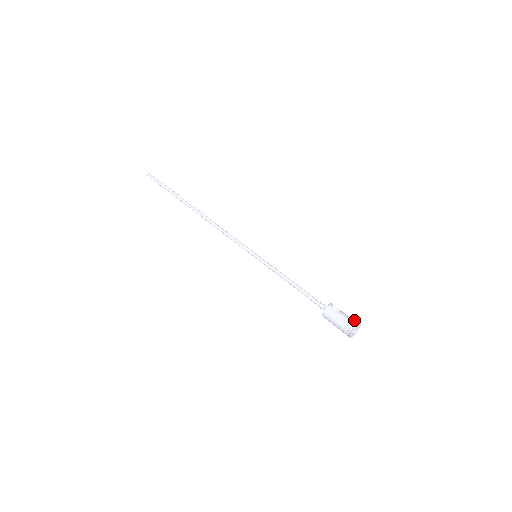
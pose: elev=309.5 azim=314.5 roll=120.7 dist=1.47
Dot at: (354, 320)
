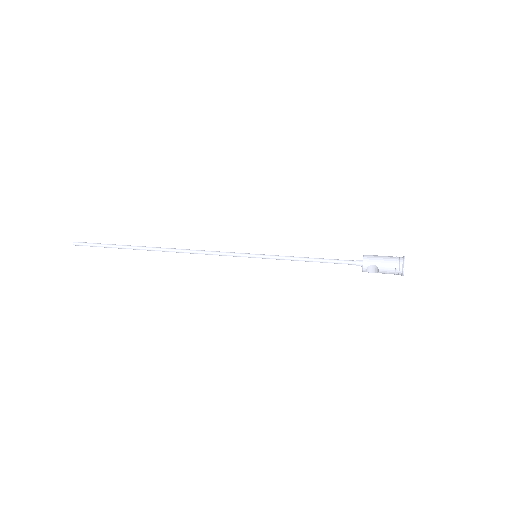
Dot at: occluded
